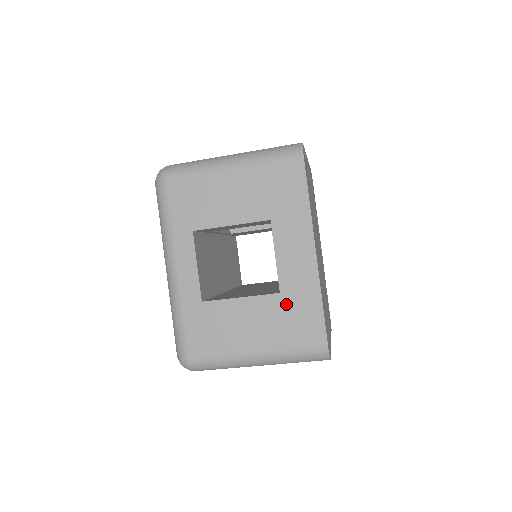
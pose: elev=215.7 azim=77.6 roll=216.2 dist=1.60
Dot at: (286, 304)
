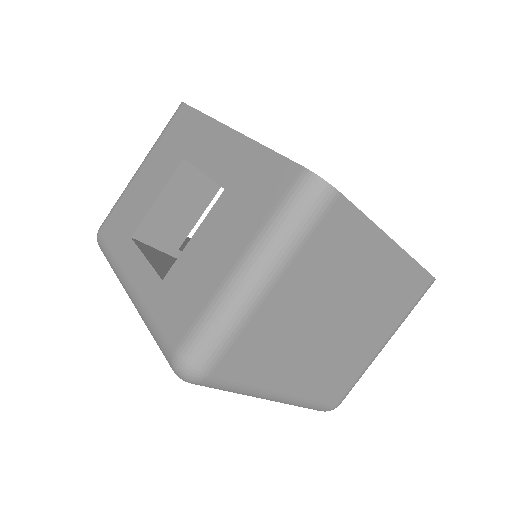
Dot at: (236, 189)
